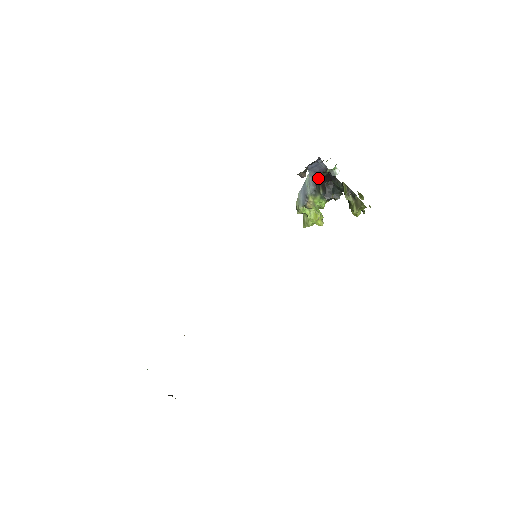
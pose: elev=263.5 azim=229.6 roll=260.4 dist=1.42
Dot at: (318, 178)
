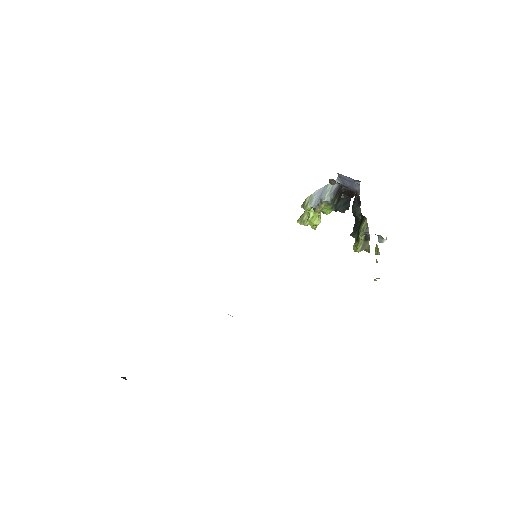
Dot at: (341, 188)
